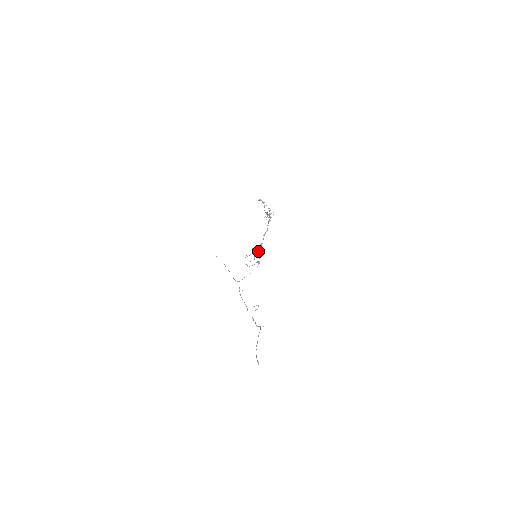
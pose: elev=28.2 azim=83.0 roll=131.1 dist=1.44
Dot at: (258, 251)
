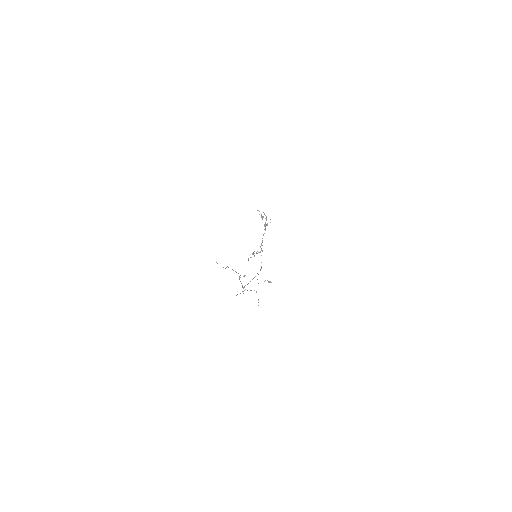
Dot at: (257, 251)
